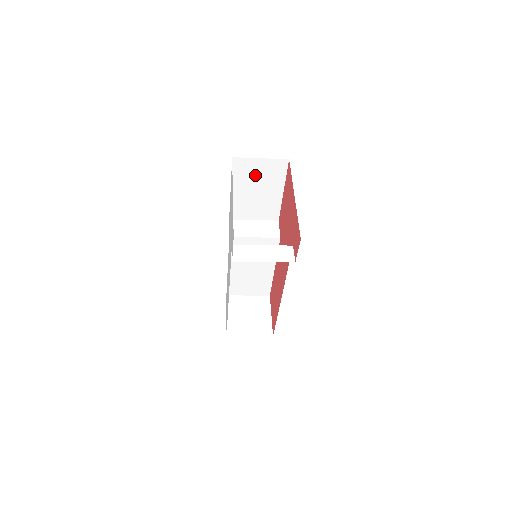
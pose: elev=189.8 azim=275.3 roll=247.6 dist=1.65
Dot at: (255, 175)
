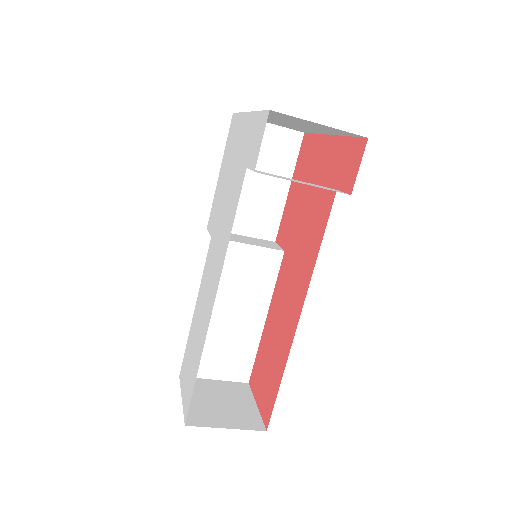
Dot at: occluded
